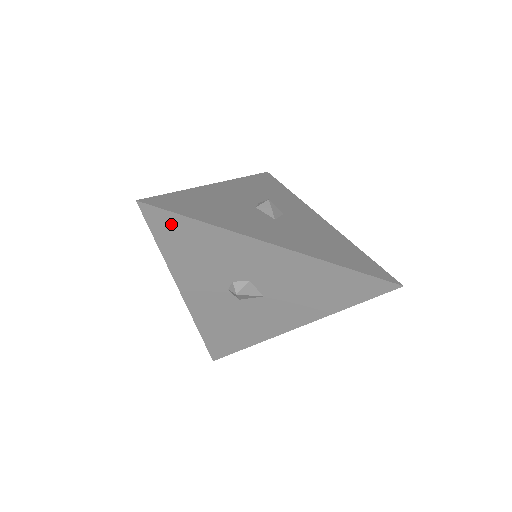
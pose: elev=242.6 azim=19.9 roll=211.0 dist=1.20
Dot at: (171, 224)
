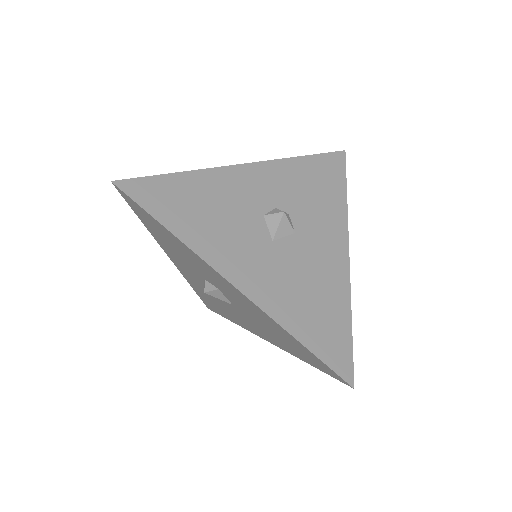
Dot at: (144, 214)
